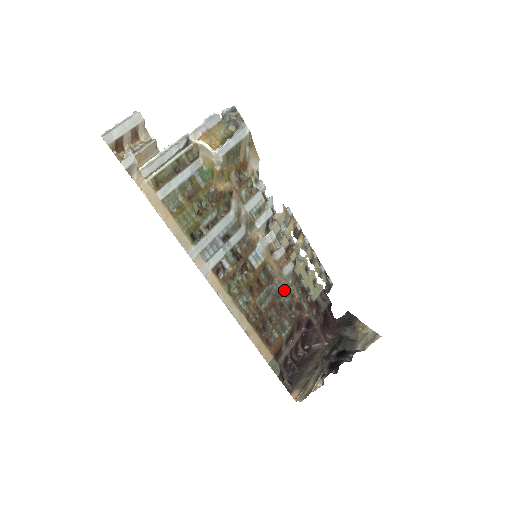
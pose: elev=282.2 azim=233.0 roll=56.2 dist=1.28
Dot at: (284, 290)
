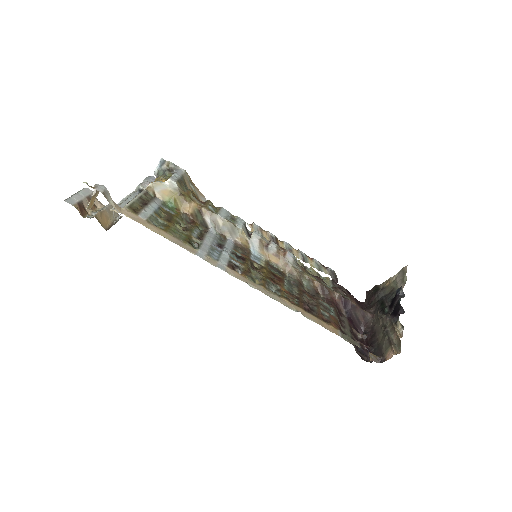
Dot at: (301, 280)
